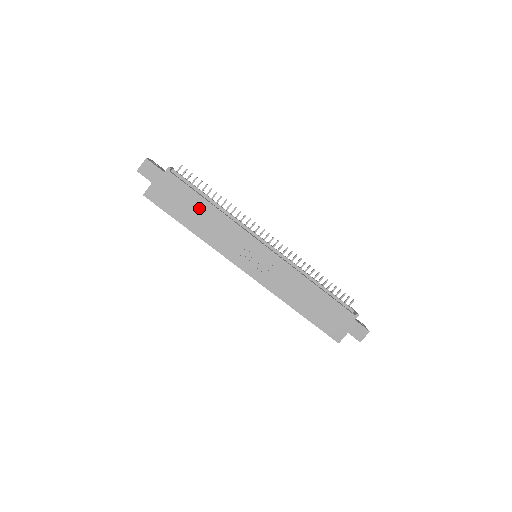
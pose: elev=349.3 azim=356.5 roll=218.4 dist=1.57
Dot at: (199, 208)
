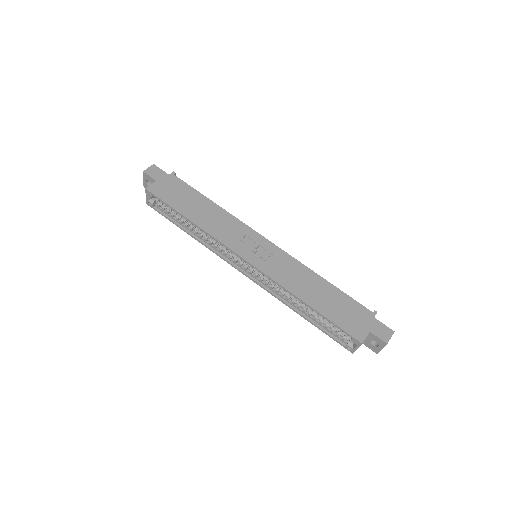
Dot at: (200, 203)
